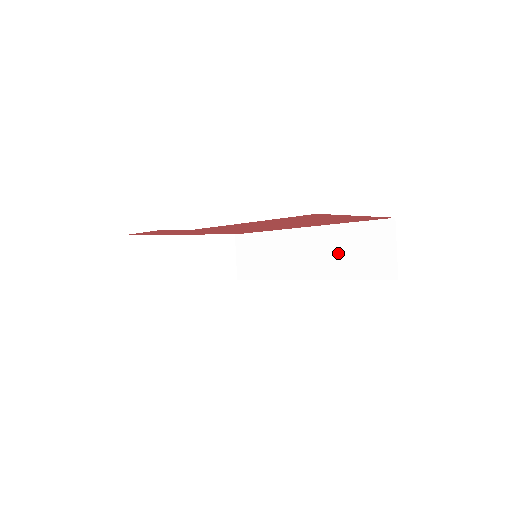
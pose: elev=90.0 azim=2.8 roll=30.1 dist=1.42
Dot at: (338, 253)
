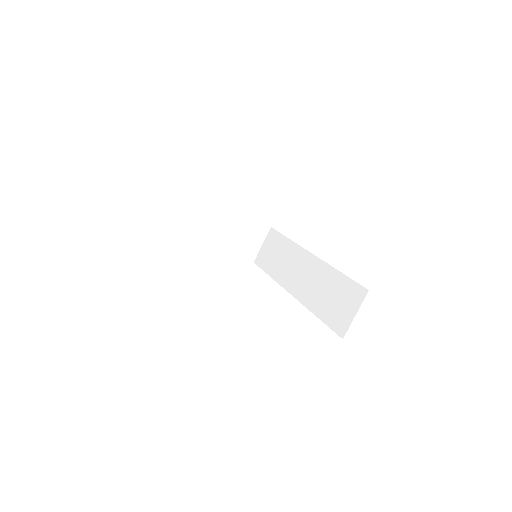
Dot at: (321, 290)
